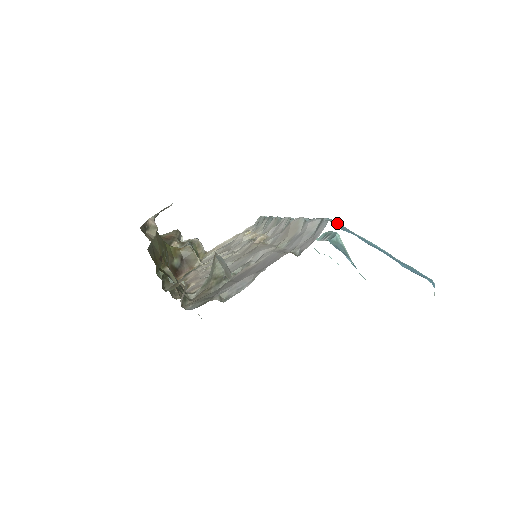
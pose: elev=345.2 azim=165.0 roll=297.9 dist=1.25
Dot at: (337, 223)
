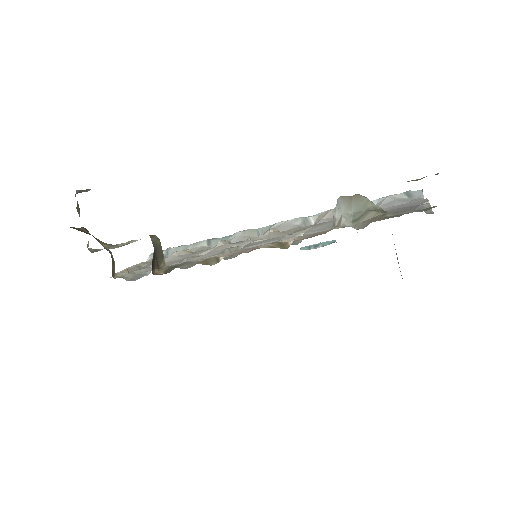
Dot at: occluded
